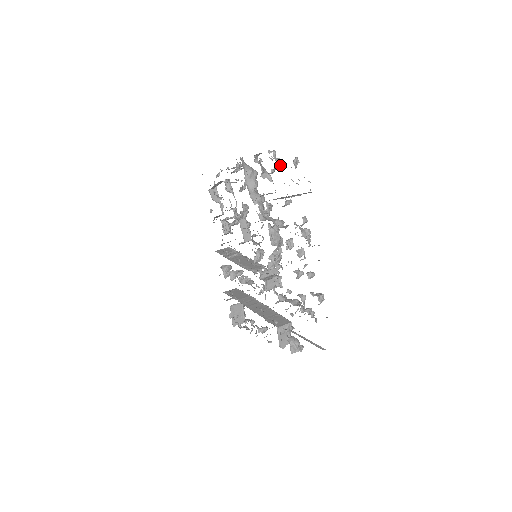
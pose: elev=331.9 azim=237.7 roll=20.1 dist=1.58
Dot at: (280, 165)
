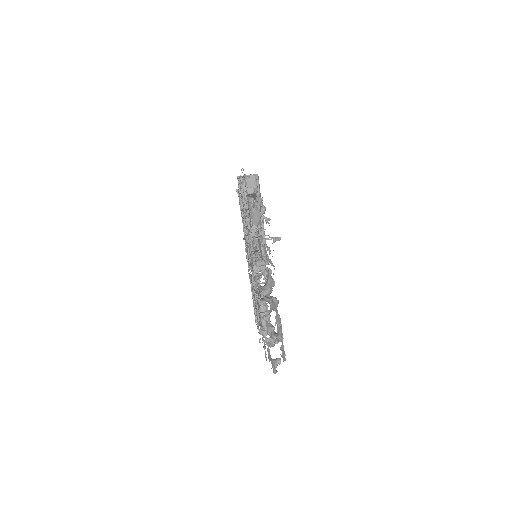
Dot at: (272, 344)
